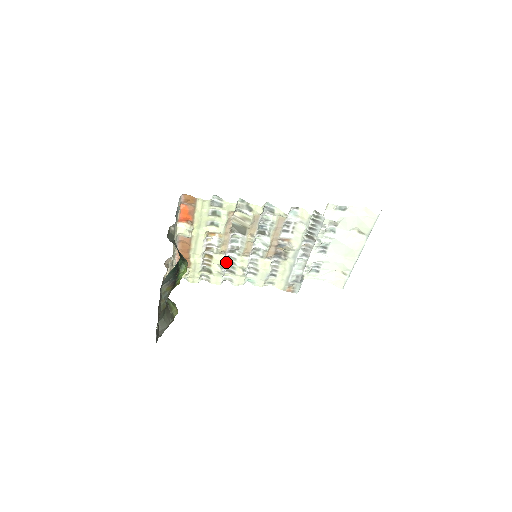
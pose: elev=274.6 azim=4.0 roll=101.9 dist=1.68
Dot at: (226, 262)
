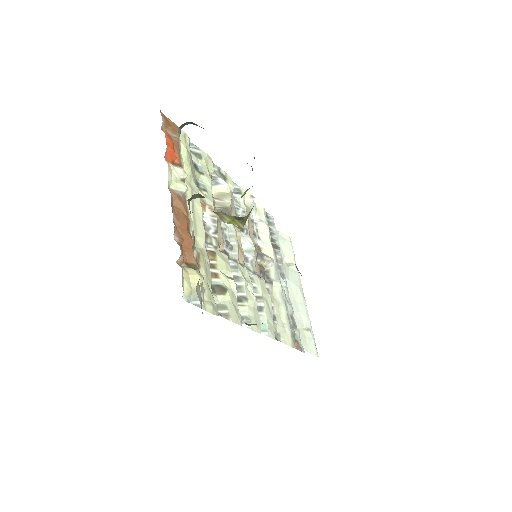
Dot at: occluded
